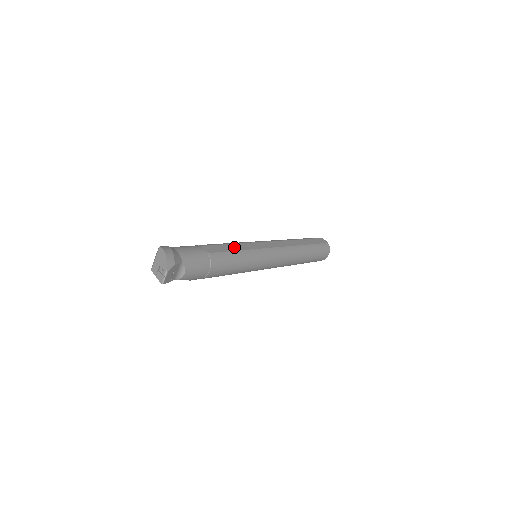
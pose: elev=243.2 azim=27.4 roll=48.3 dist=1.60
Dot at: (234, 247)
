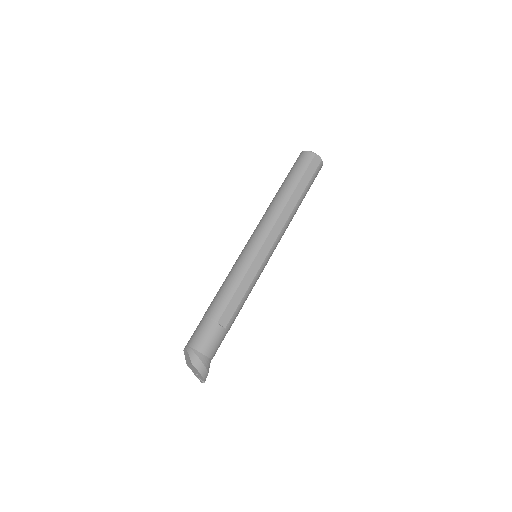
Dot at: (241, 291)
